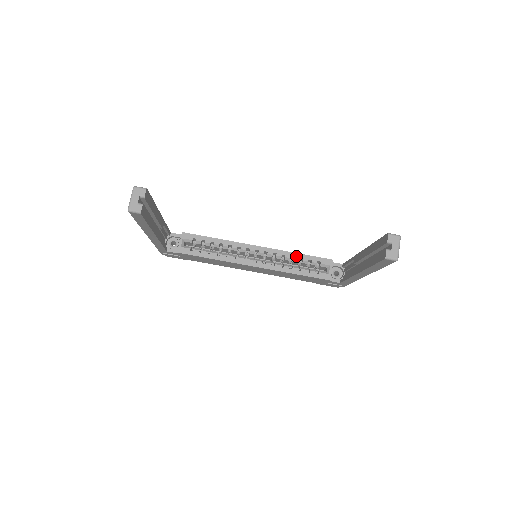
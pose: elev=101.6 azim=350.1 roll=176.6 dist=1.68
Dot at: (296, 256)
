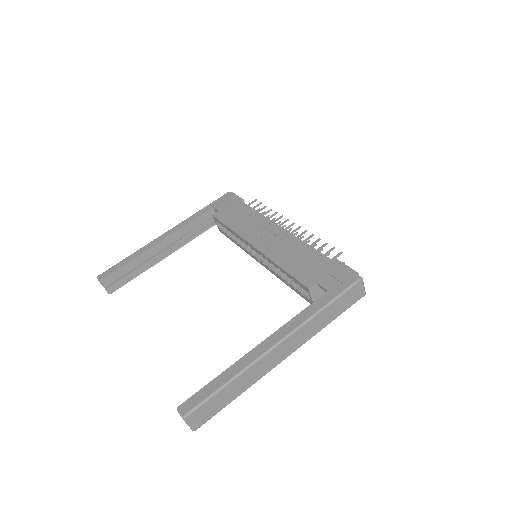
Dot at: (280, 269)
